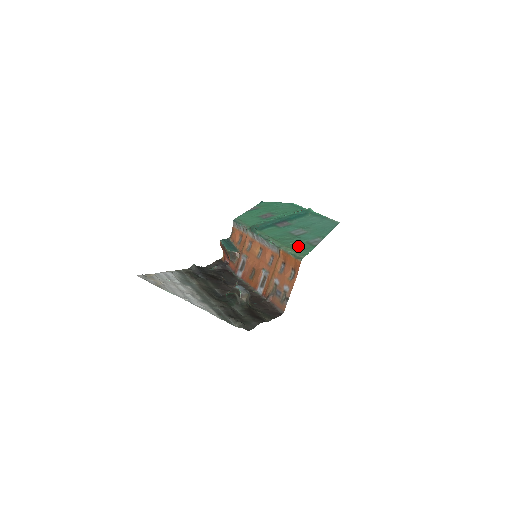
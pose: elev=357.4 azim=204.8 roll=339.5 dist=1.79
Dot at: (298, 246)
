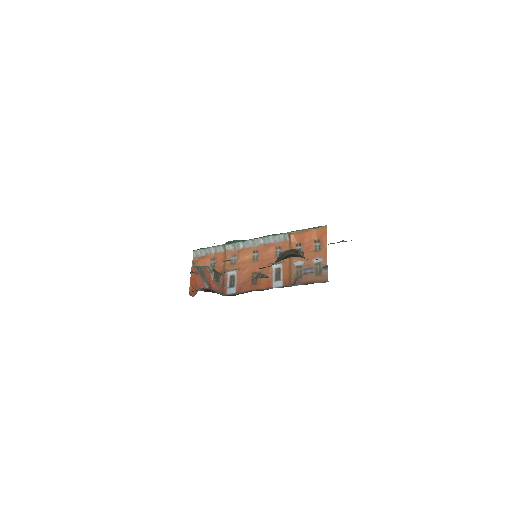
Dot at: occluded
